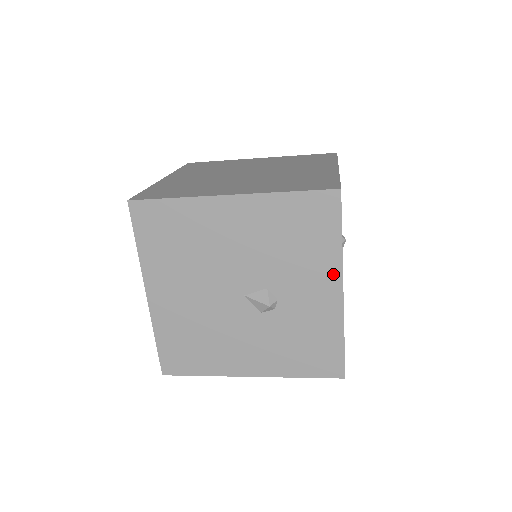
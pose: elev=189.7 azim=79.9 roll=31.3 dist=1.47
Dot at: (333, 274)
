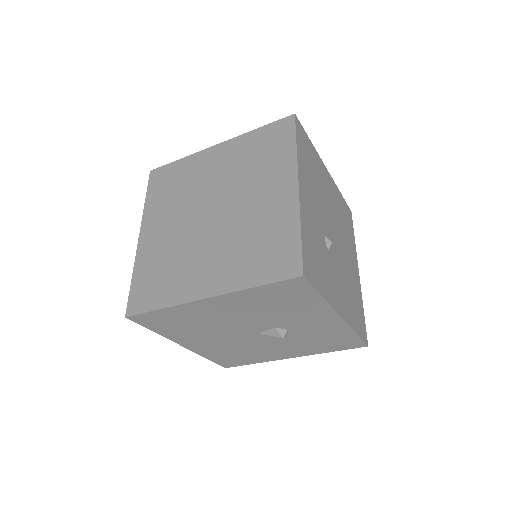
Dot at: (326, 312)
